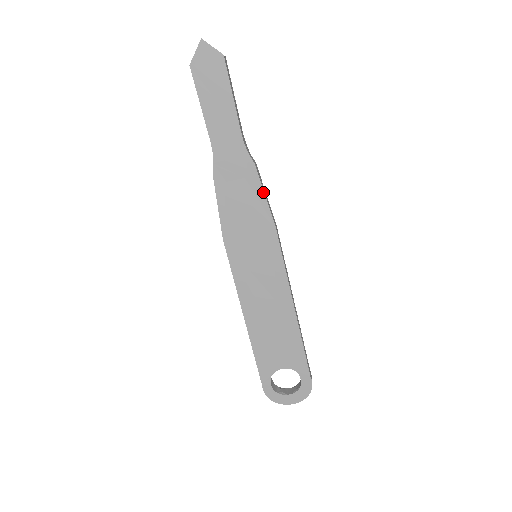
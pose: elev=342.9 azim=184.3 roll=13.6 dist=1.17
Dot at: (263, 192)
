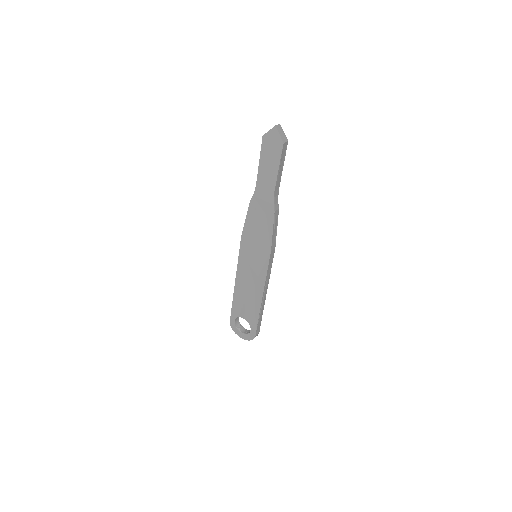
Dot at: (272, 229)
